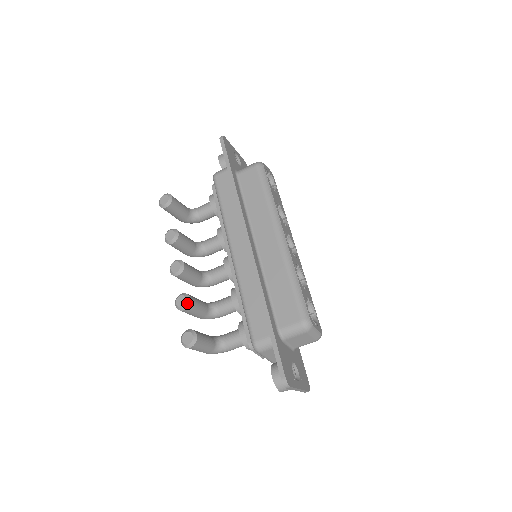
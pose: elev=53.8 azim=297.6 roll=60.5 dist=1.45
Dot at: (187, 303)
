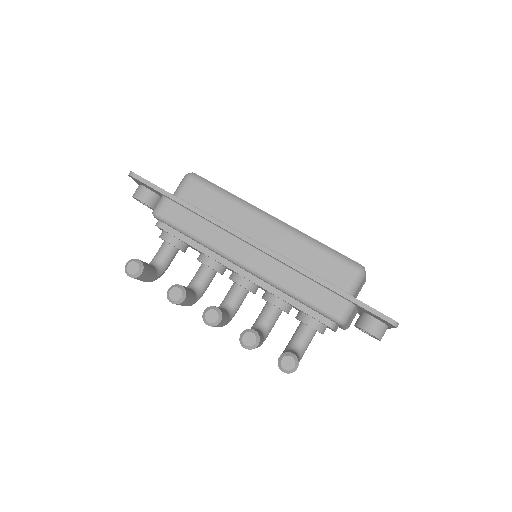
Dot at: (257, 336)
